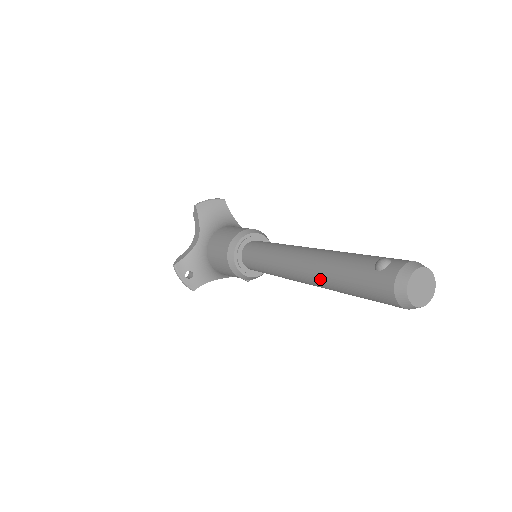
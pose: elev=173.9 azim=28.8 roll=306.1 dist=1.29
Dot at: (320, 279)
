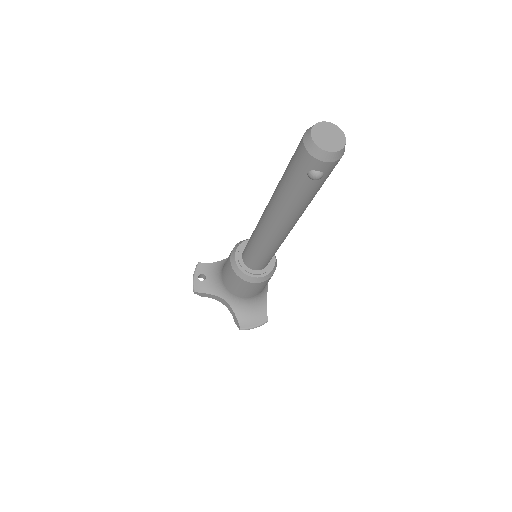
Dot at: (275, 191)
